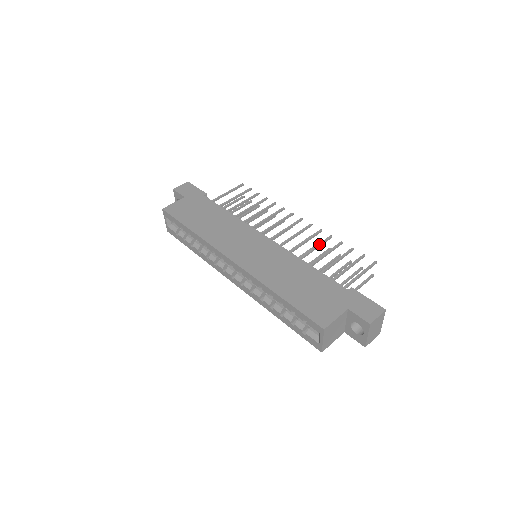
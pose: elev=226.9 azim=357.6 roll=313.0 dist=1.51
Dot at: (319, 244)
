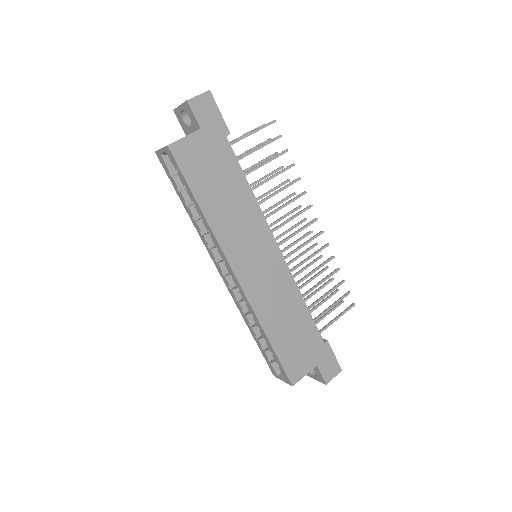
Dot at: (320, 267)
